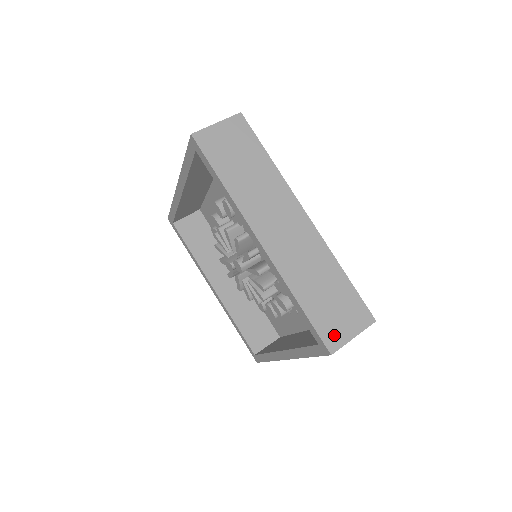
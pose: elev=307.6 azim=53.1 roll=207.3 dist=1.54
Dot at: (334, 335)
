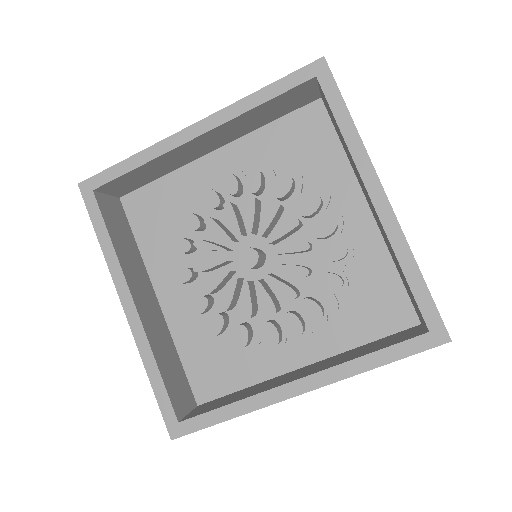
Dot at: occluded
